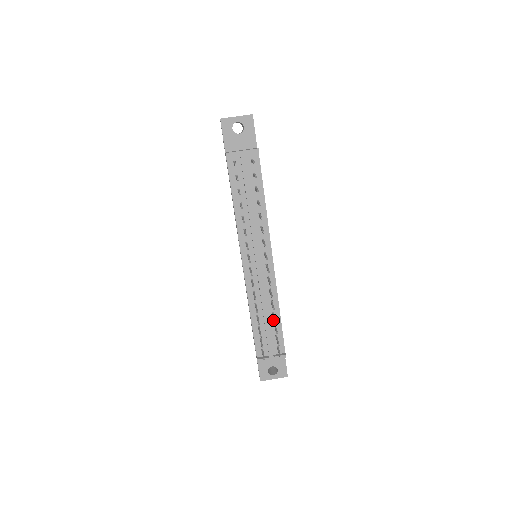
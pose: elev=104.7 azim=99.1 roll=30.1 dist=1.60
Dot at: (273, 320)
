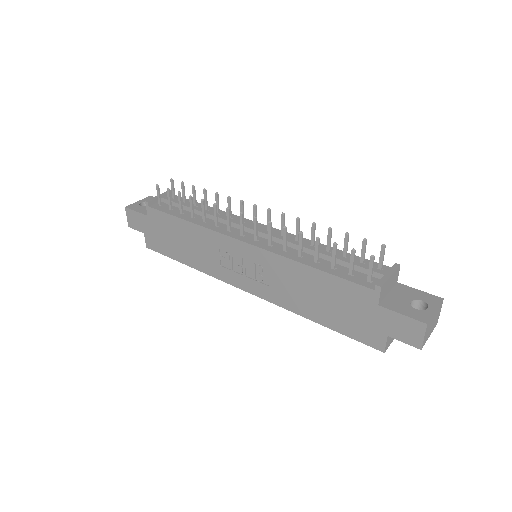
Dot at: occluded
